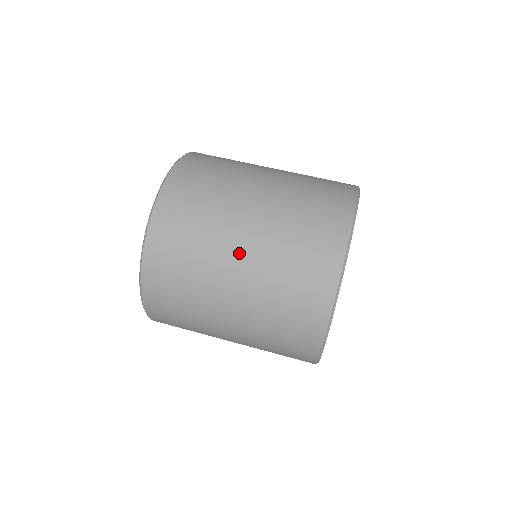
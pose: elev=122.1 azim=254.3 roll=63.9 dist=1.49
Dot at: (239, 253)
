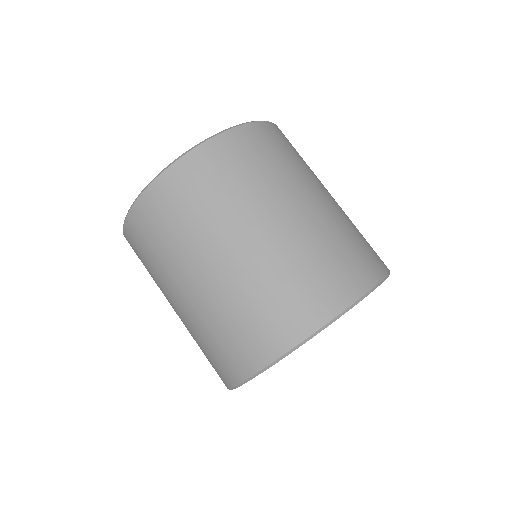
Dot at: (185, 291)
